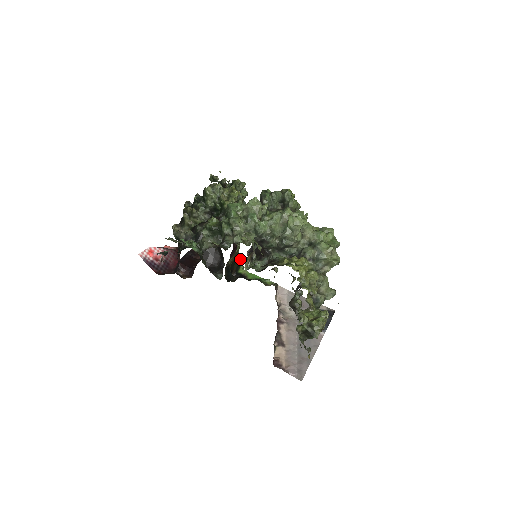
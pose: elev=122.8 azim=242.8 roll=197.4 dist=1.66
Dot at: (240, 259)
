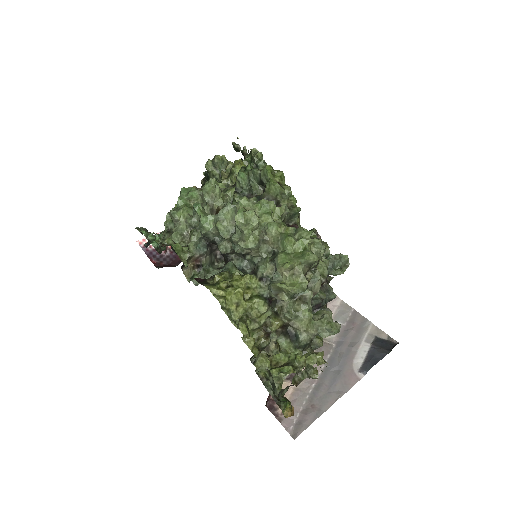
Dot at: occluded
